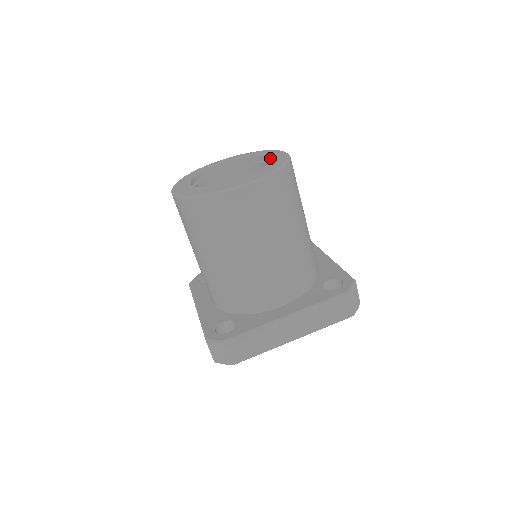
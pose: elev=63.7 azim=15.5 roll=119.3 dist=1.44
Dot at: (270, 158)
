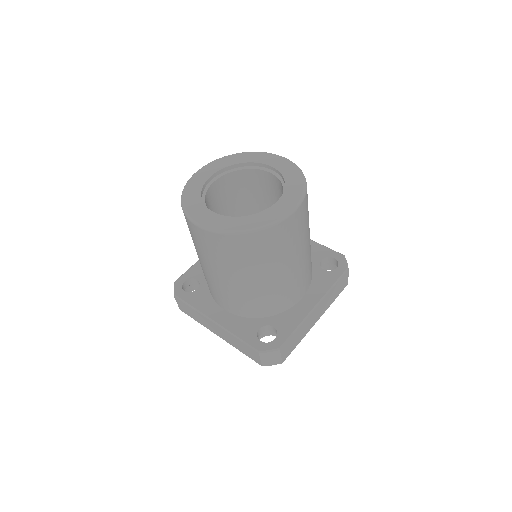
Dot at: (272, 206)
